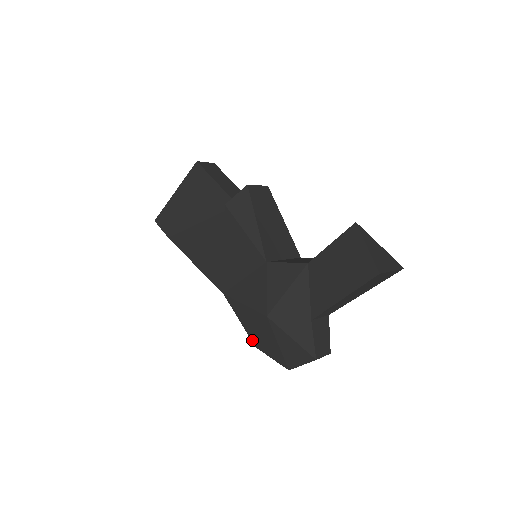
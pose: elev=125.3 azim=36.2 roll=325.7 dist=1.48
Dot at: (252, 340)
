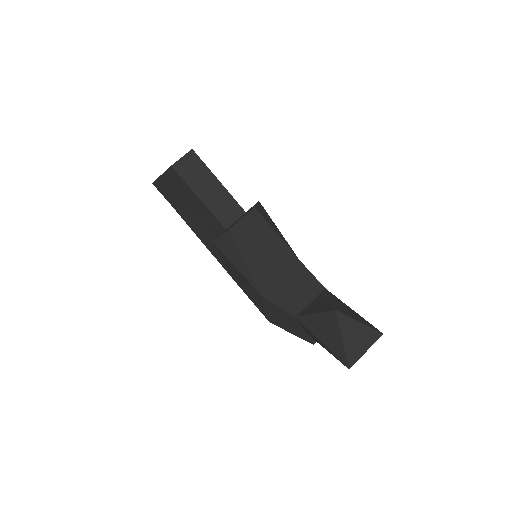
Dot at: occluded
